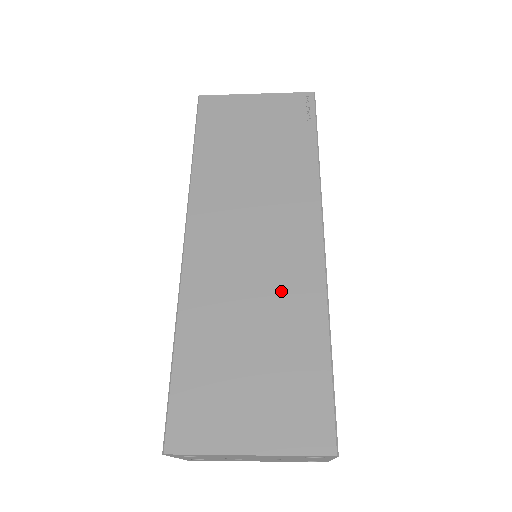
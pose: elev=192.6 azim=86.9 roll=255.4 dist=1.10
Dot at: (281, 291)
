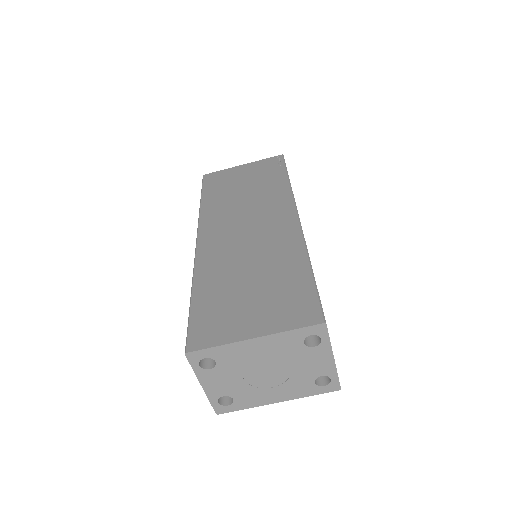
Dot at: (270, 248)
